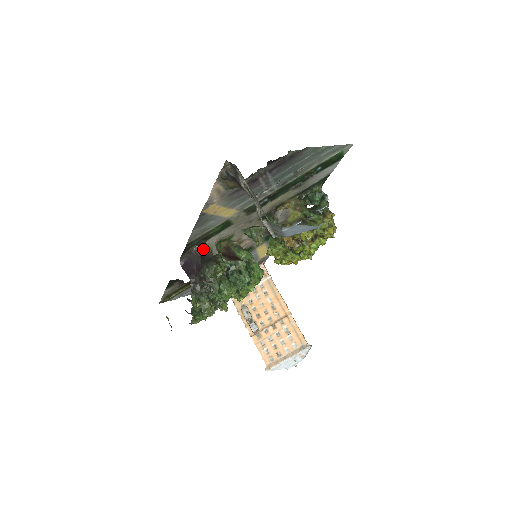
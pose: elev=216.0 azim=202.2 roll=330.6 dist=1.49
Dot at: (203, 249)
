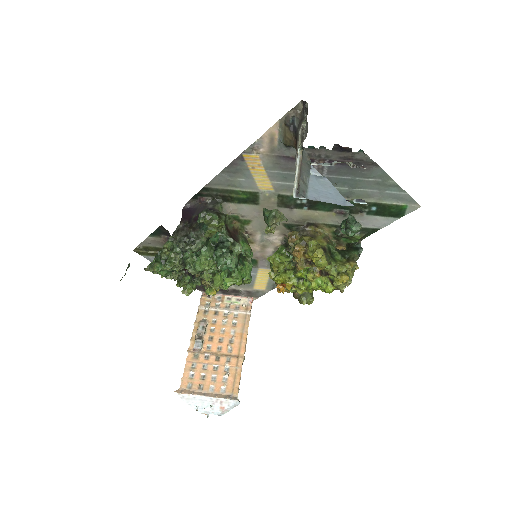
Dot at: (215, 205)
